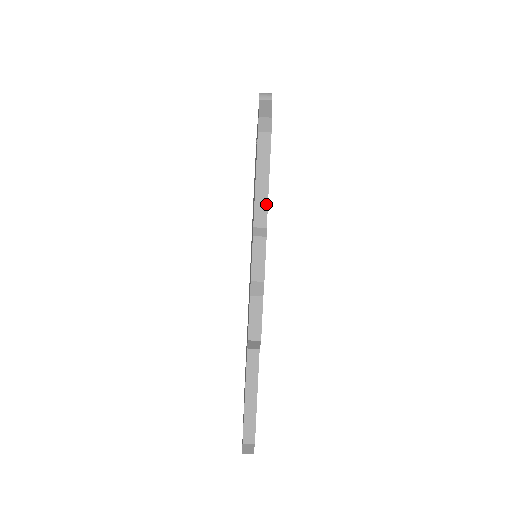
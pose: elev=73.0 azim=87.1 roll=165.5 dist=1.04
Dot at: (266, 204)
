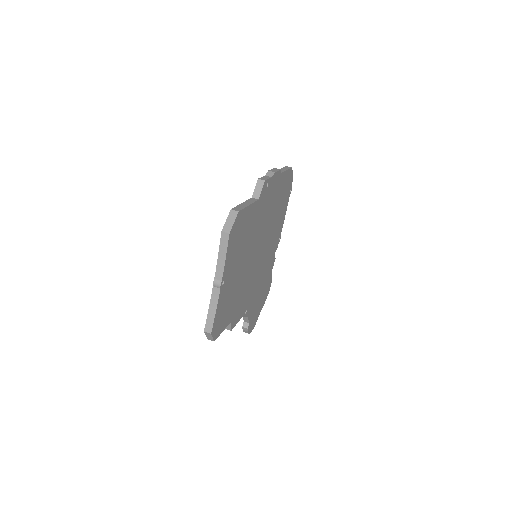
Dot at: (283, 171)
